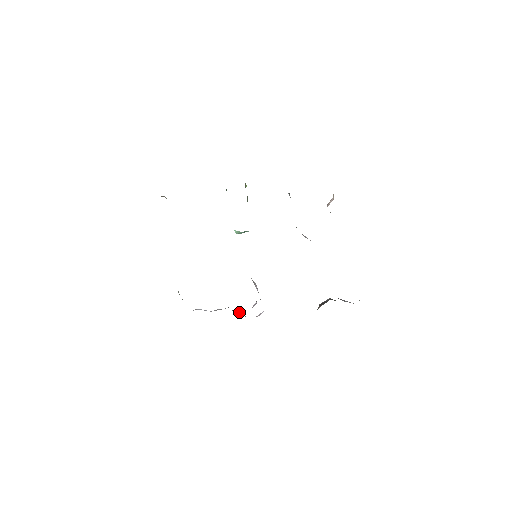
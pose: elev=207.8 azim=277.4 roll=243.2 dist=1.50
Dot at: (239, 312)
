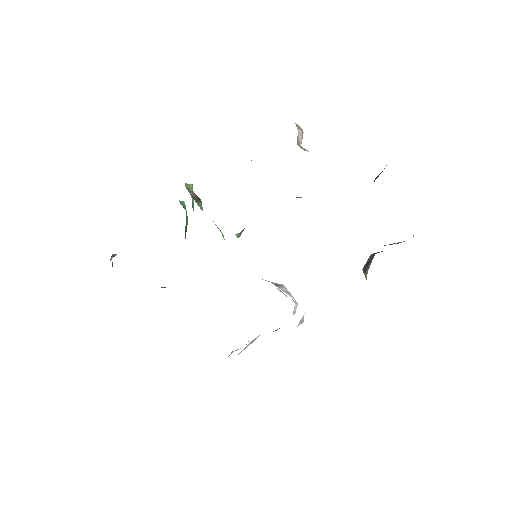
Dot at: occluded
